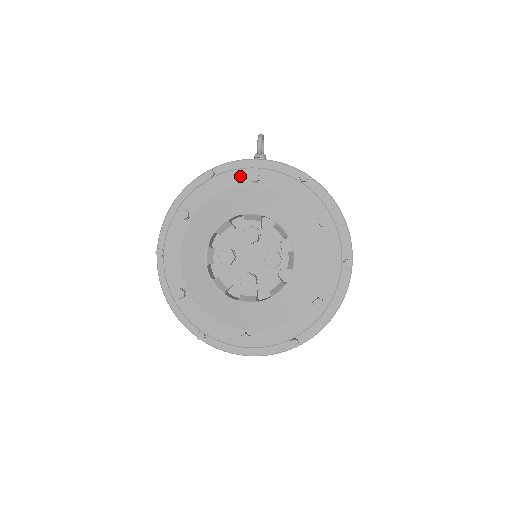
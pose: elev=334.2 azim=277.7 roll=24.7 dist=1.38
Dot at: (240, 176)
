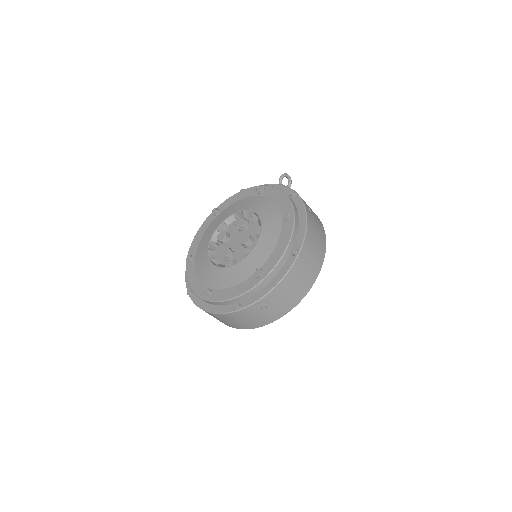
Dot at: (254, 190)
